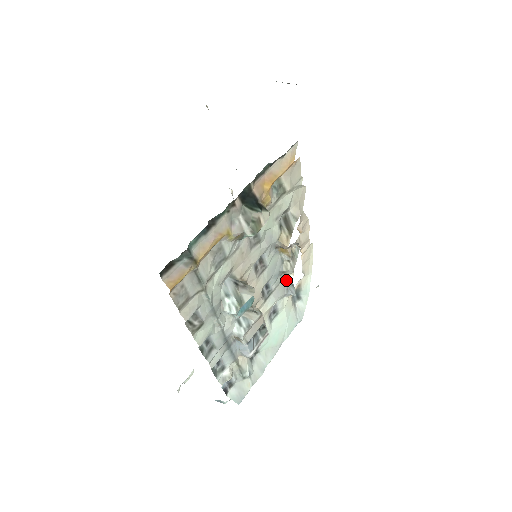
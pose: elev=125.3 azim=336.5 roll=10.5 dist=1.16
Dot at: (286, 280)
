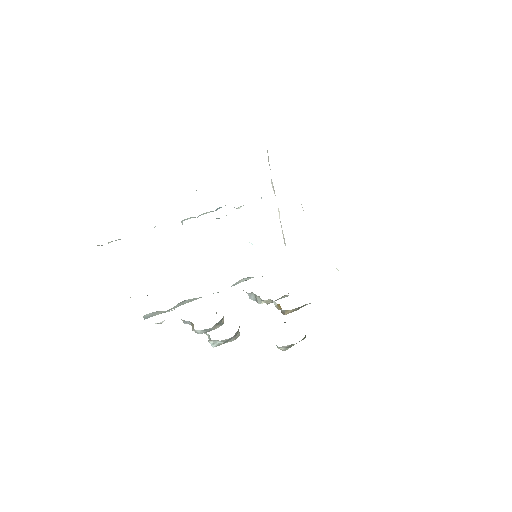
Dot at: (257, 297)
